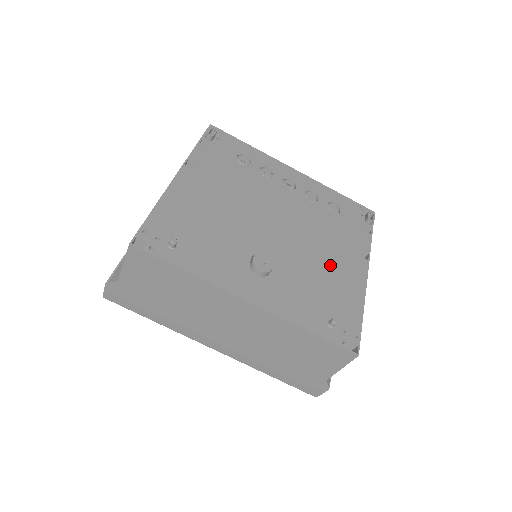
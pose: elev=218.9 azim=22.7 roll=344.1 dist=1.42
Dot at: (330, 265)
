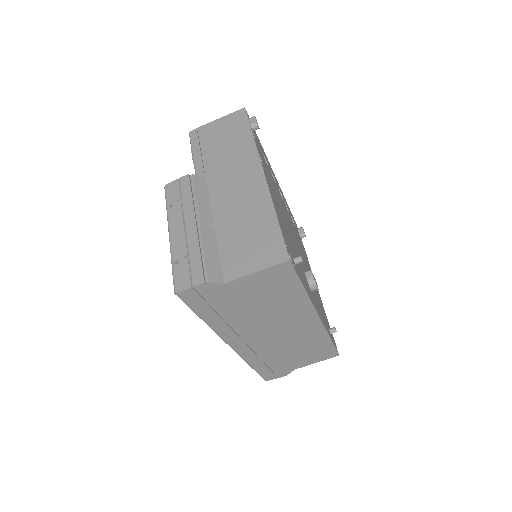
Dot at: occluded
